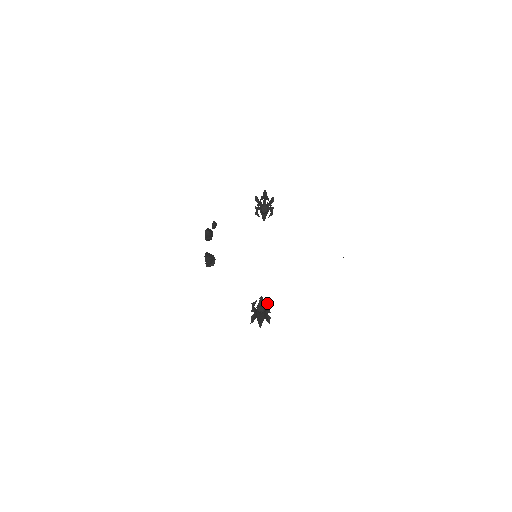
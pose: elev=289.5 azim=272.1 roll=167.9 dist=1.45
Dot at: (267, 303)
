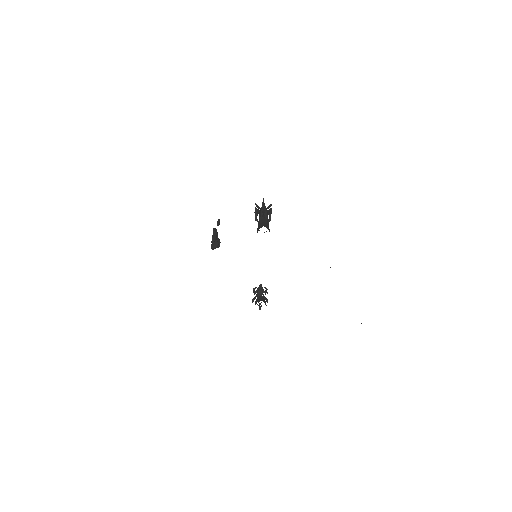
Dot at: (265, 288)
